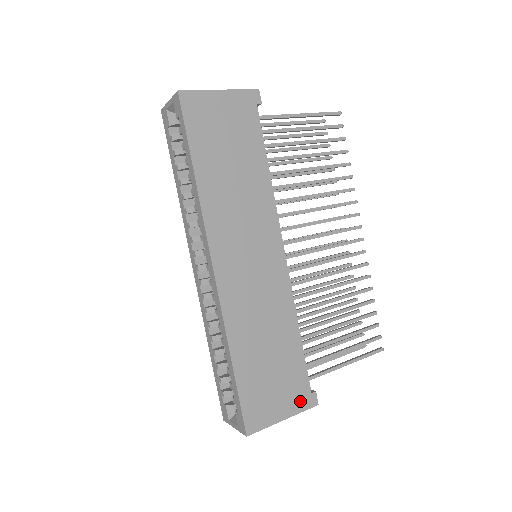
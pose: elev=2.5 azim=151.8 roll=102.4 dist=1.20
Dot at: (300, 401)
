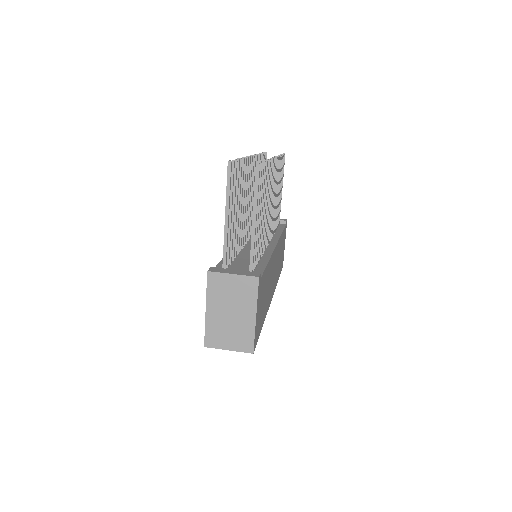
Dot at: (285, 233)
